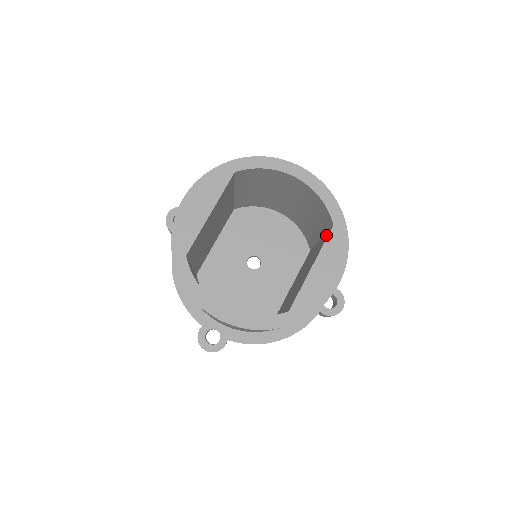
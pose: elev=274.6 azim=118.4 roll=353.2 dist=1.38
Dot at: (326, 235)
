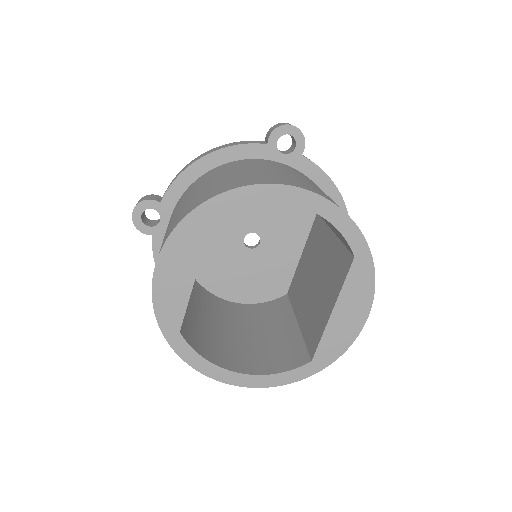
Dot at: (344, 258)
